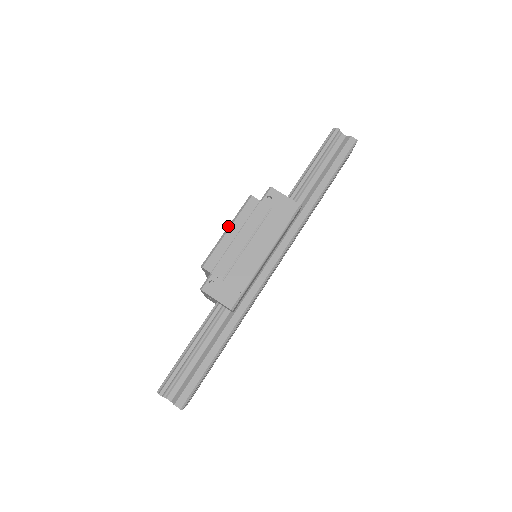
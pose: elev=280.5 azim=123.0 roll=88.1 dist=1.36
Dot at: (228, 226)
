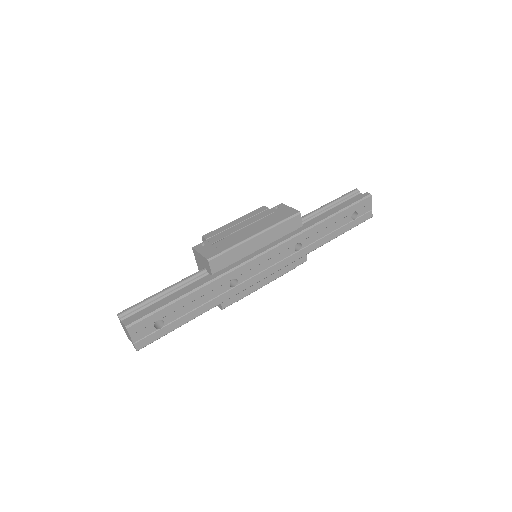
Dot at: (236, 219)
